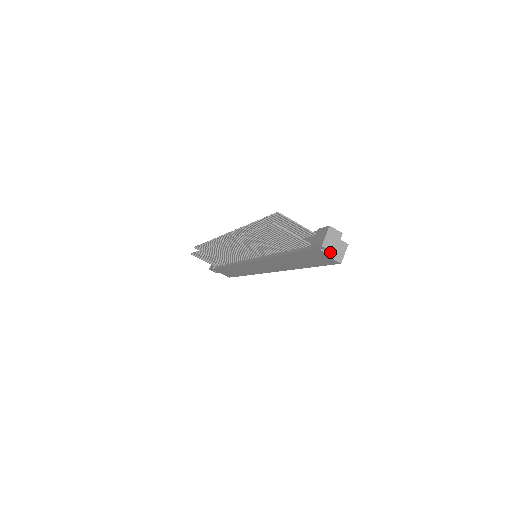
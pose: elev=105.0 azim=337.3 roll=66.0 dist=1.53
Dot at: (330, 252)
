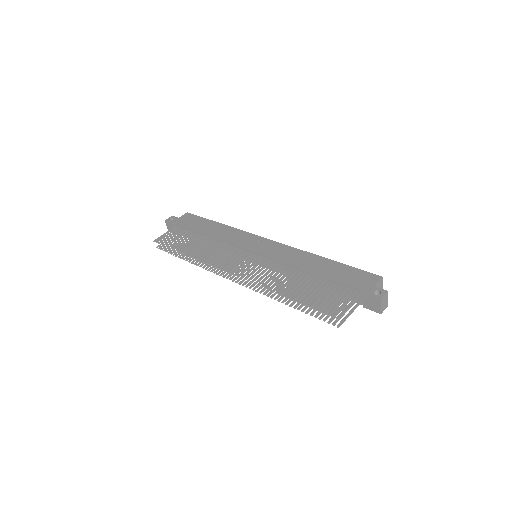
Dot at: (384, 307)
